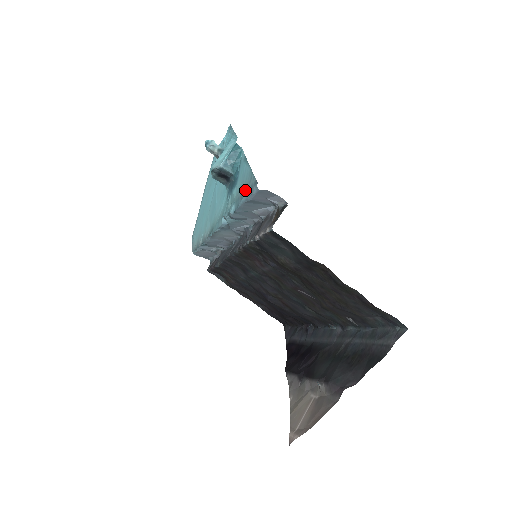
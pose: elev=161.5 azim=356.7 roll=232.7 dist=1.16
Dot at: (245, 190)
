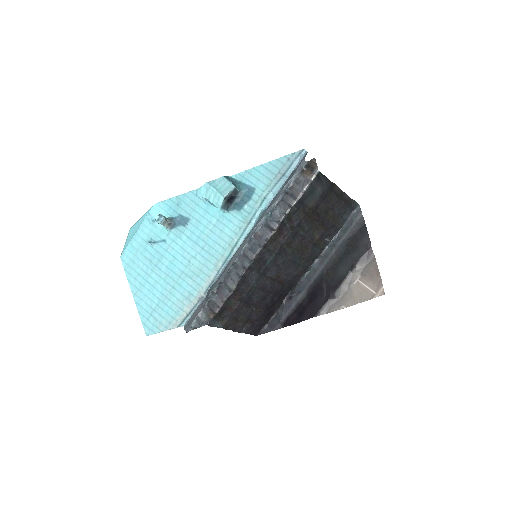
Dot at: (286, 168)
